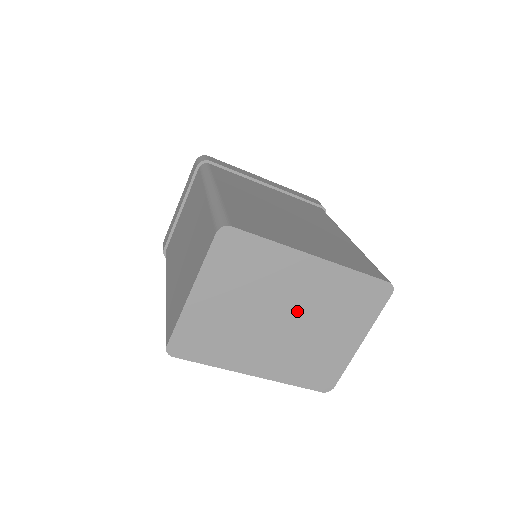
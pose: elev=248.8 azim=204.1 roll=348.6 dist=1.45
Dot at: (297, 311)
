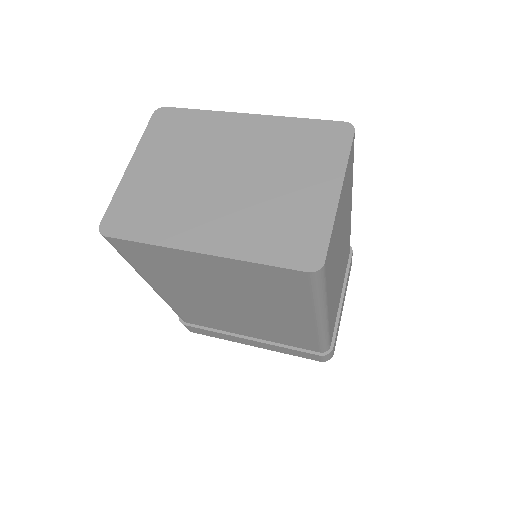
Dot at: (243, 167)
